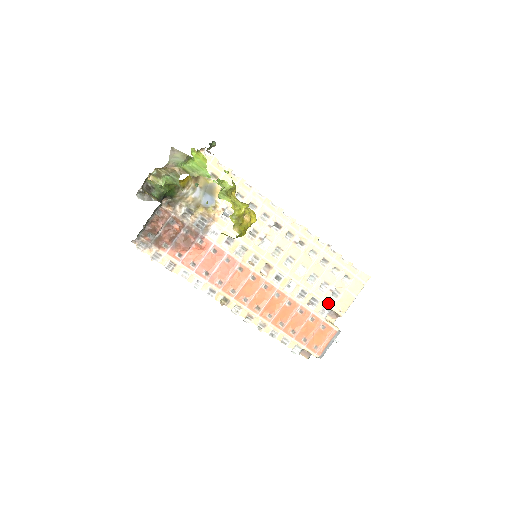
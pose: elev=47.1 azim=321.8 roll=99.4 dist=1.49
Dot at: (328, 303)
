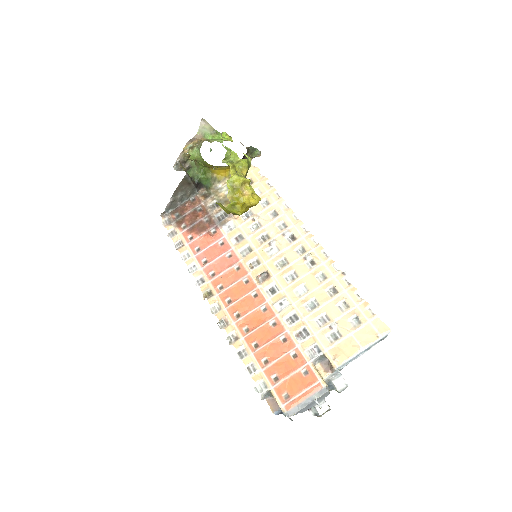
Dot at: (322, 343)
